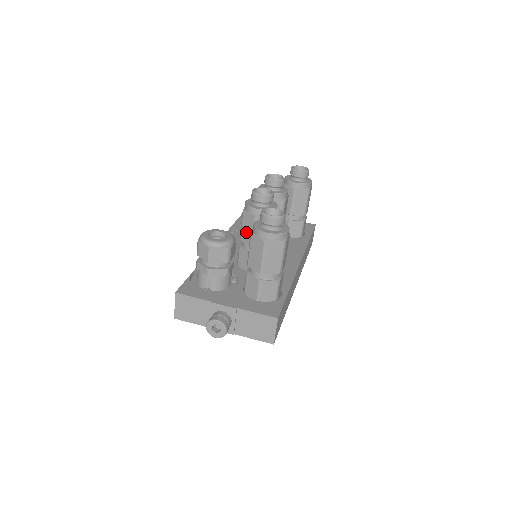
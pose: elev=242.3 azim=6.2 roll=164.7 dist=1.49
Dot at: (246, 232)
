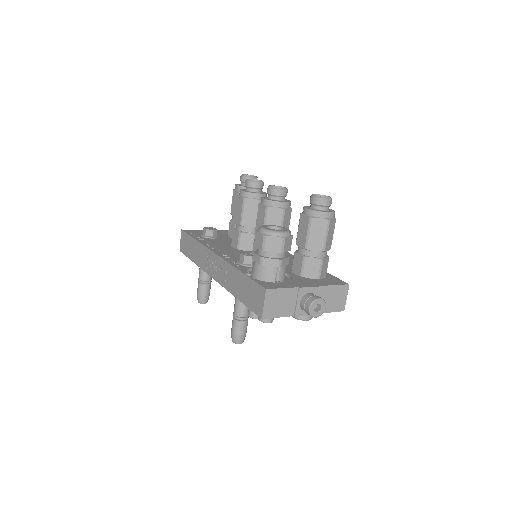
Dot at: occluded
